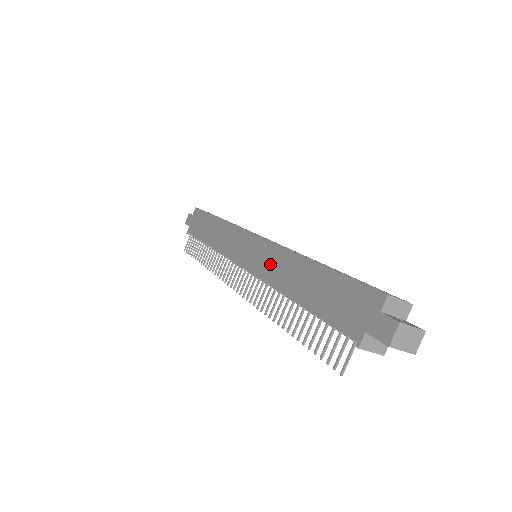
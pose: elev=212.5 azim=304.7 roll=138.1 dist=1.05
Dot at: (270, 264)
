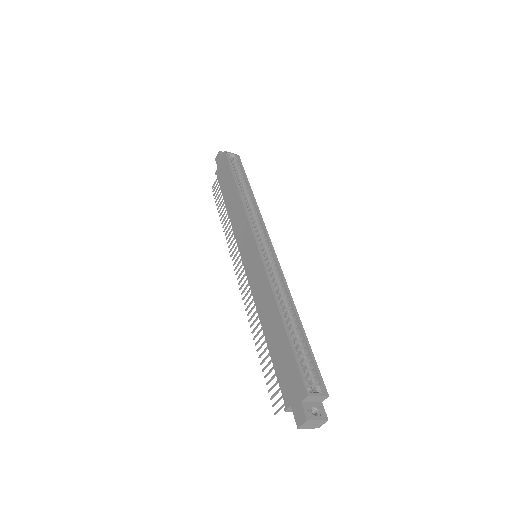
Dot at: (258, 286)
